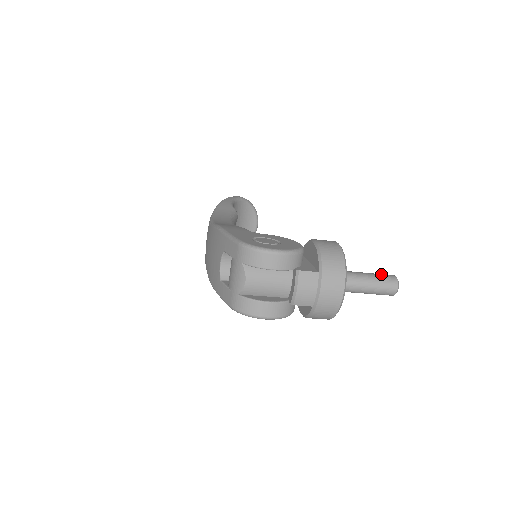
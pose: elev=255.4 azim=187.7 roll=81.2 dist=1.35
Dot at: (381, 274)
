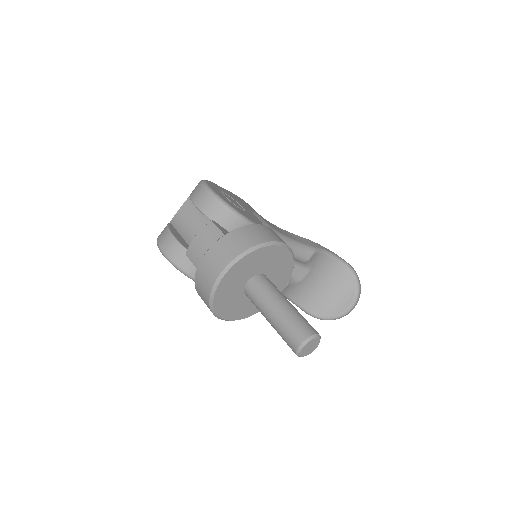
Dot at: occluded
